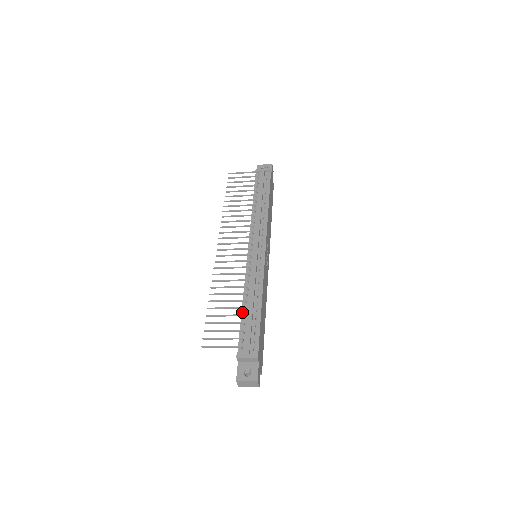
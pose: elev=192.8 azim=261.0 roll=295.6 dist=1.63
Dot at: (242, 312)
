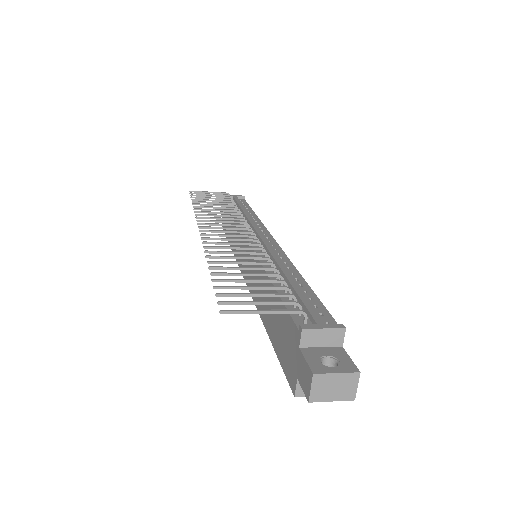
Dot at: occluded
